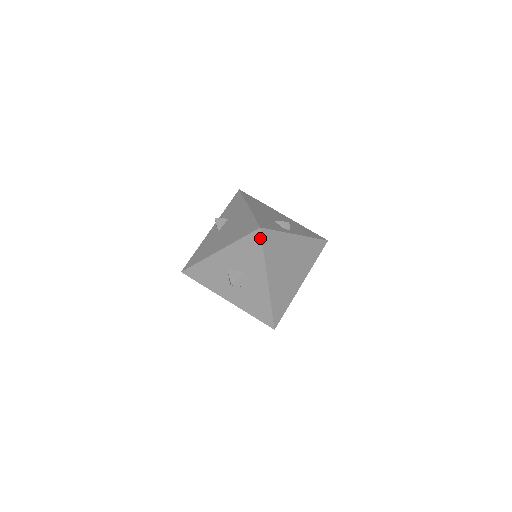
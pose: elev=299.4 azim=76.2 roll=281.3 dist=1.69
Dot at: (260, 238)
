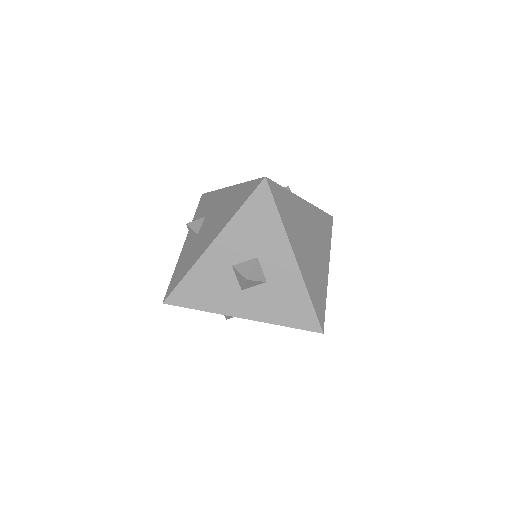
Dot at: (269, 193)
